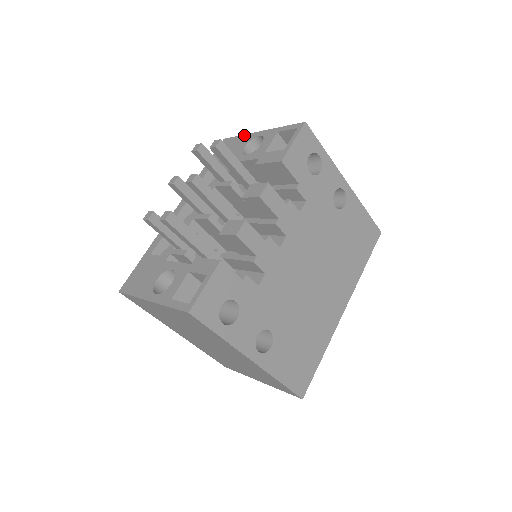
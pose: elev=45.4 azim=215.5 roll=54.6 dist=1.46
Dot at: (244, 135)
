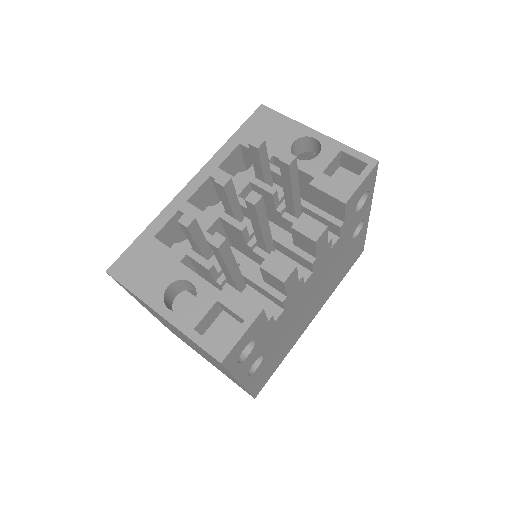
Dot at: (293, 120)
